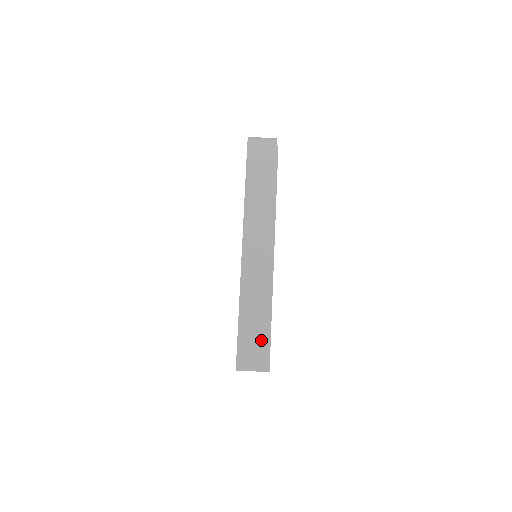
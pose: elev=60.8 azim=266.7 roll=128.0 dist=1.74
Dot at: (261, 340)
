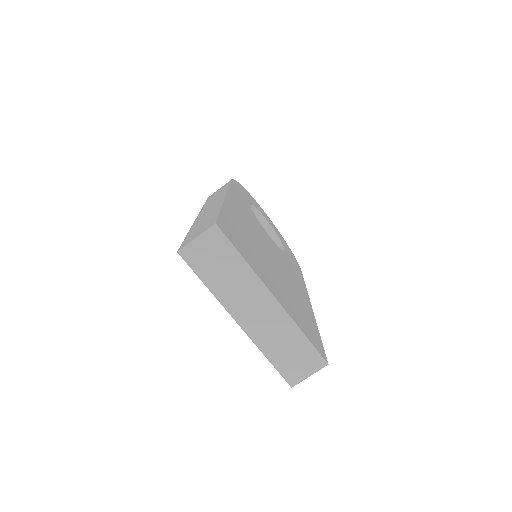
Dot at: (209, 221)
